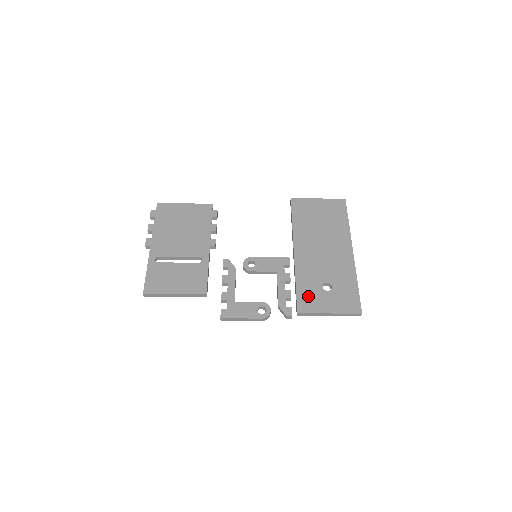
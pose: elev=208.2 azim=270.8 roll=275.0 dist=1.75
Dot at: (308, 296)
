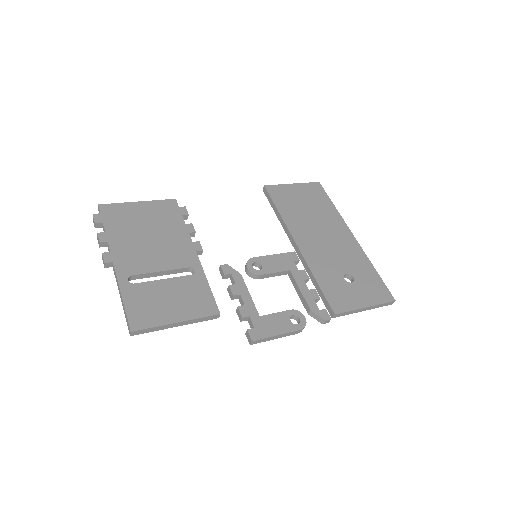
Dot at: (336, 292)
